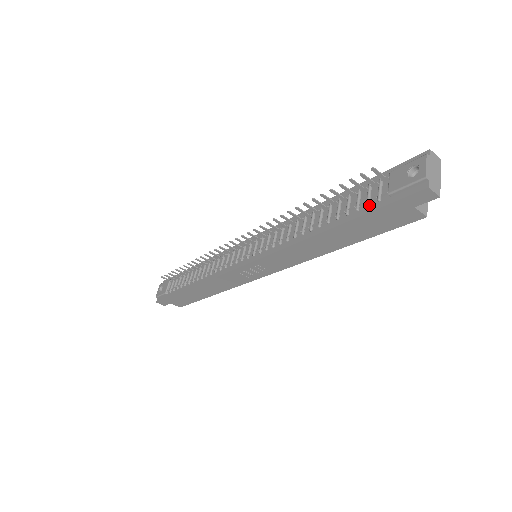
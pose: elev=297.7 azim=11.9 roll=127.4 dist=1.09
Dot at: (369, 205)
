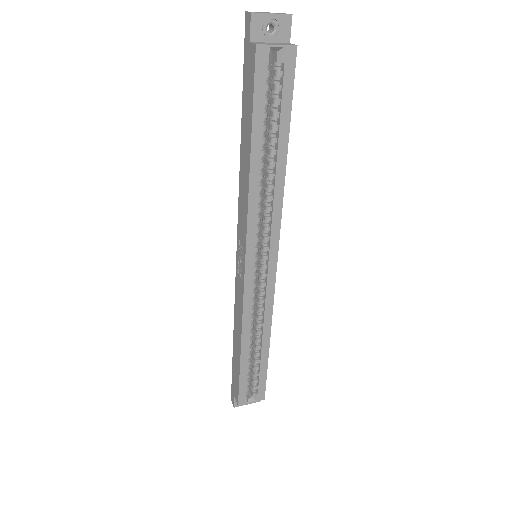
Dot at: occluded
